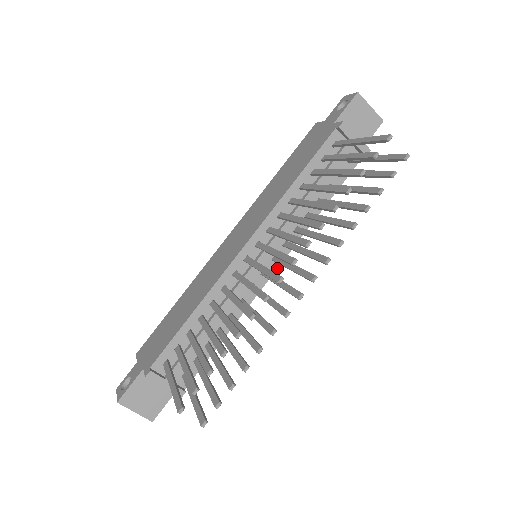
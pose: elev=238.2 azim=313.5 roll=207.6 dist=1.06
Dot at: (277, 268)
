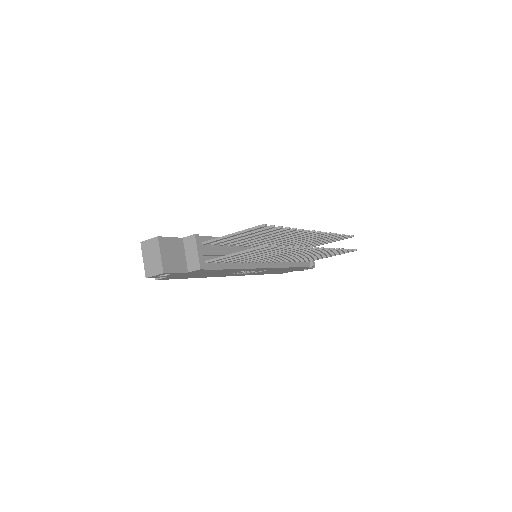
Dot at: (267, 268)
